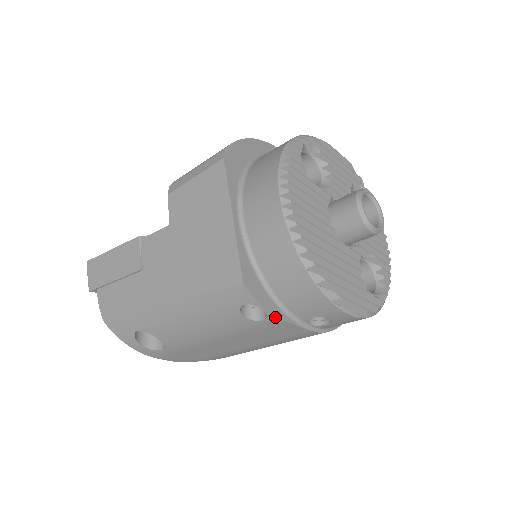
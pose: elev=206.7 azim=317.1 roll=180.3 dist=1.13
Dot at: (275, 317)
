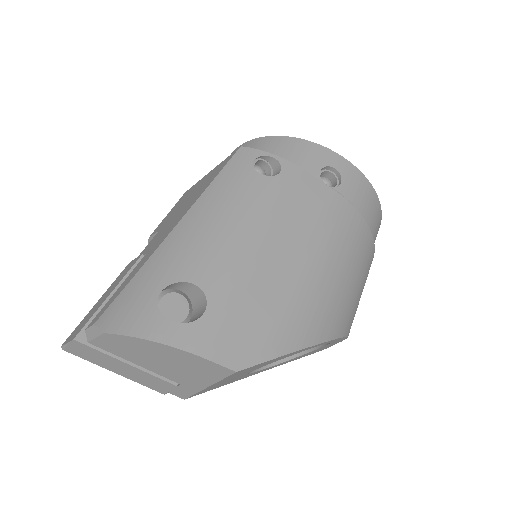
Dot at: (287, 162)
